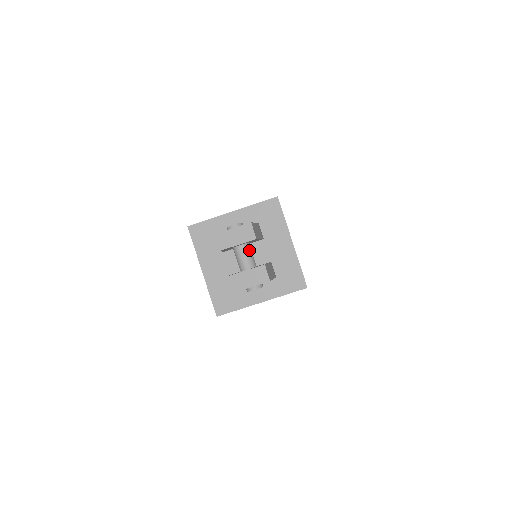
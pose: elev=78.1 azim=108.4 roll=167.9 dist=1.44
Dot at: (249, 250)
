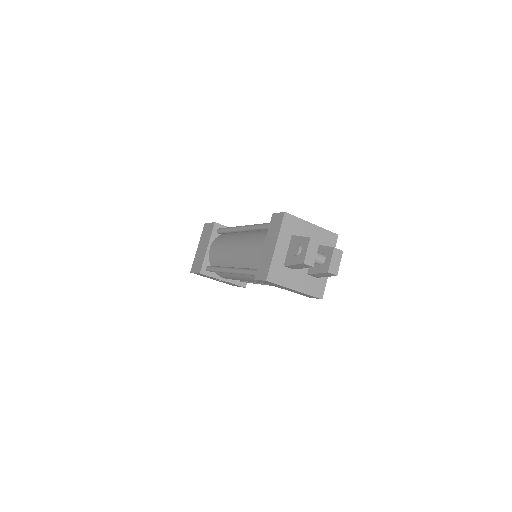
Dot at: occluded
